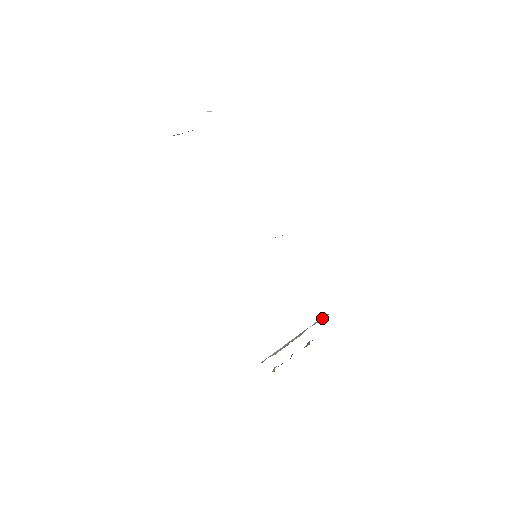
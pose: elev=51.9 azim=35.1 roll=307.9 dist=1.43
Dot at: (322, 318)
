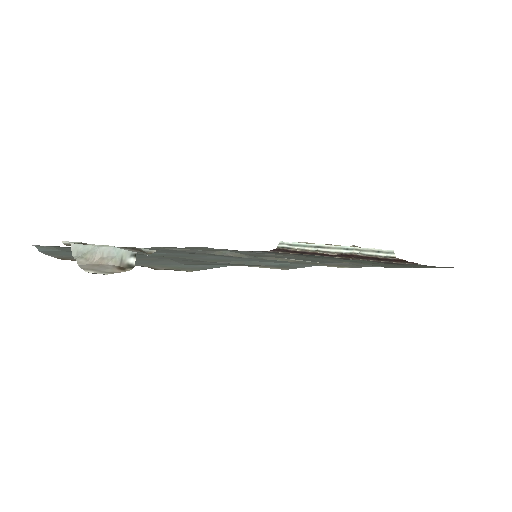
Dot at: (380, 253)
